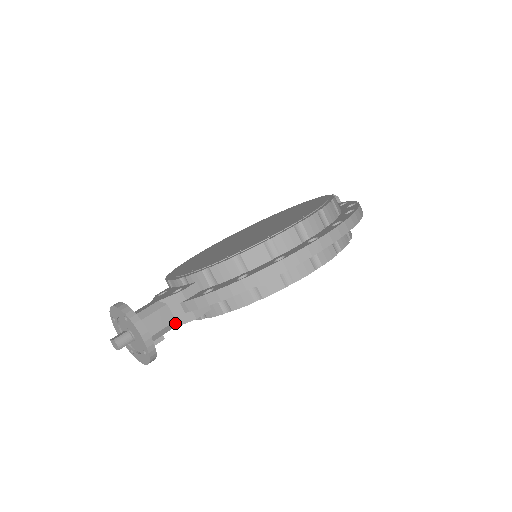
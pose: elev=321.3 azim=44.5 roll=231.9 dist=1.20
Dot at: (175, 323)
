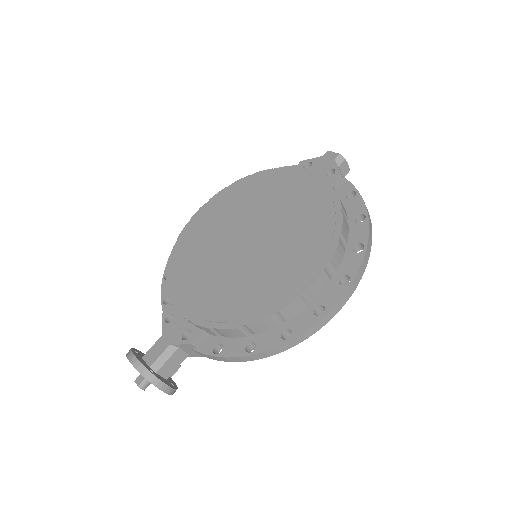
Dot at: (188, 355)
